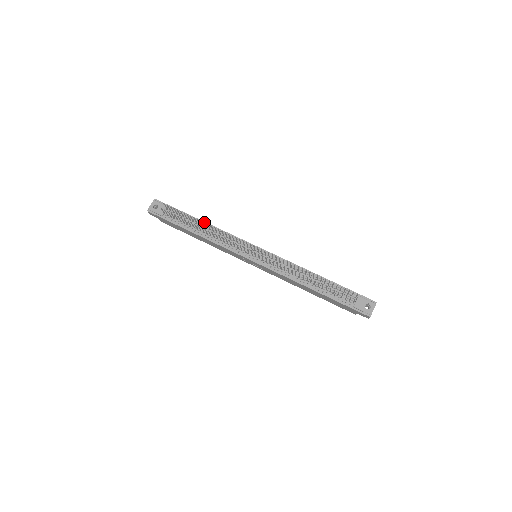
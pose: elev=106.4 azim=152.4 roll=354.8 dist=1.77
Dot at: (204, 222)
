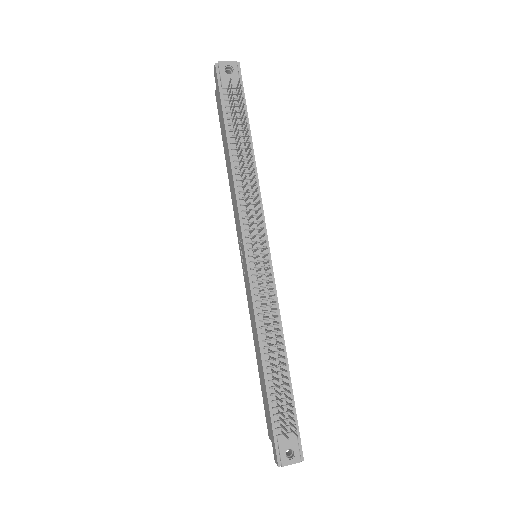
Dot at: occluded
